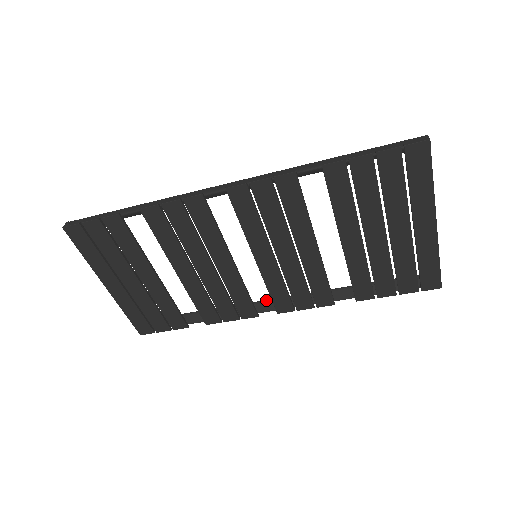
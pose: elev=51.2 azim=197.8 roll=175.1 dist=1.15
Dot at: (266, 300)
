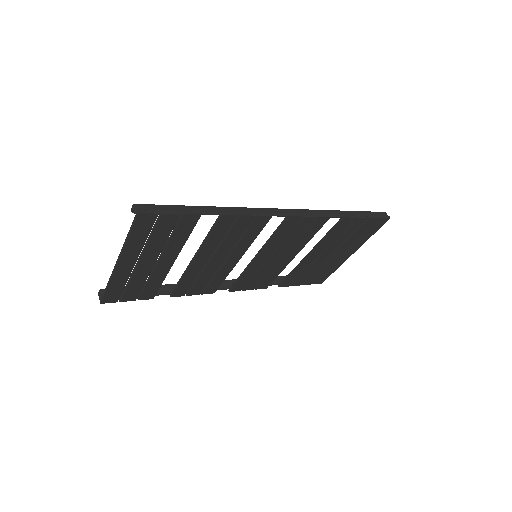
Dot at: (223, 281)
